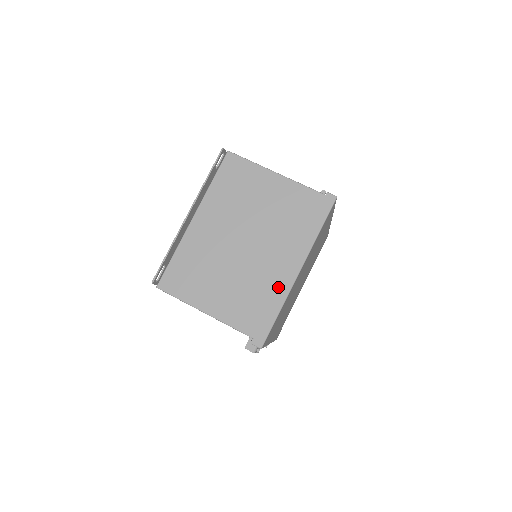
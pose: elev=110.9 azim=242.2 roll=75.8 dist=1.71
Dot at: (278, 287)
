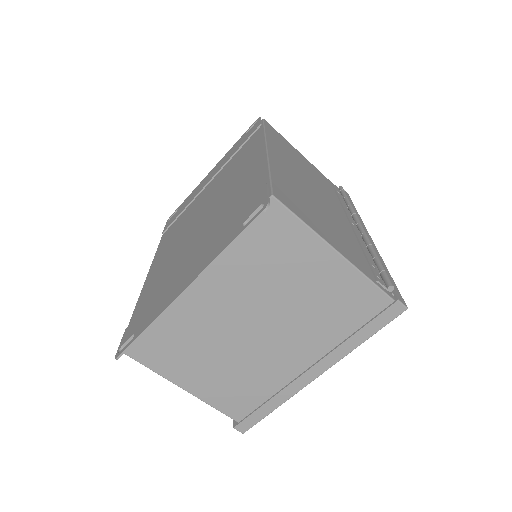
Dot at: (284, 384)
